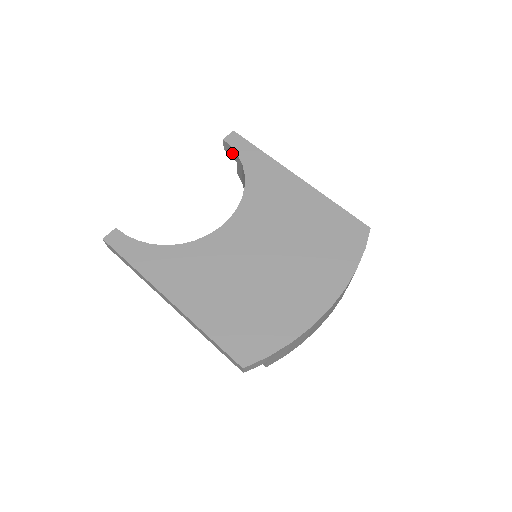
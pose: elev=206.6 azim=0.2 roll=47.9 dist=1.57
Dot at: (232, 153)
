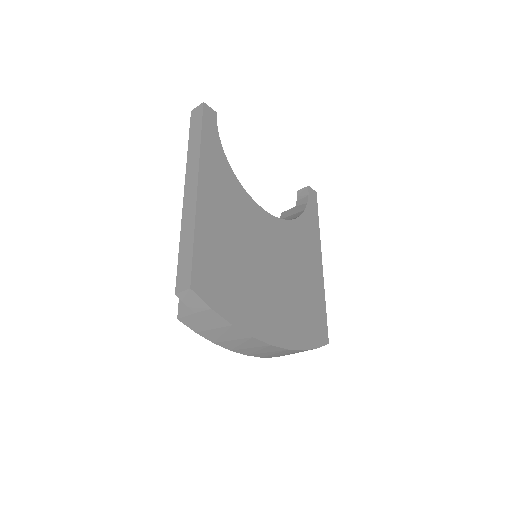
Dot at: (302, 198)
